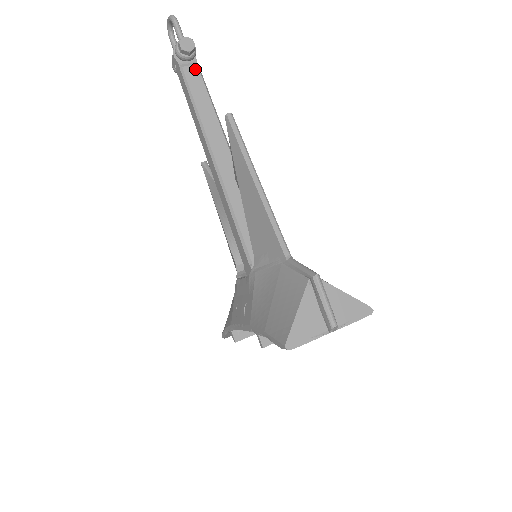
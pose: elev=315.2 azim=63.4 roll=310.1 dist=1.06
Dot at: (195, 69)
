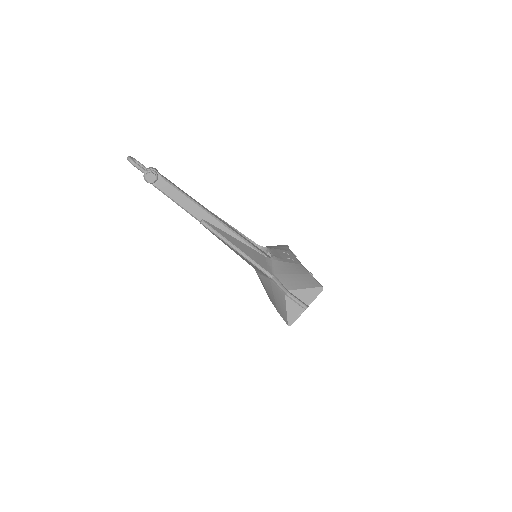
Dot at: (163, 182)
